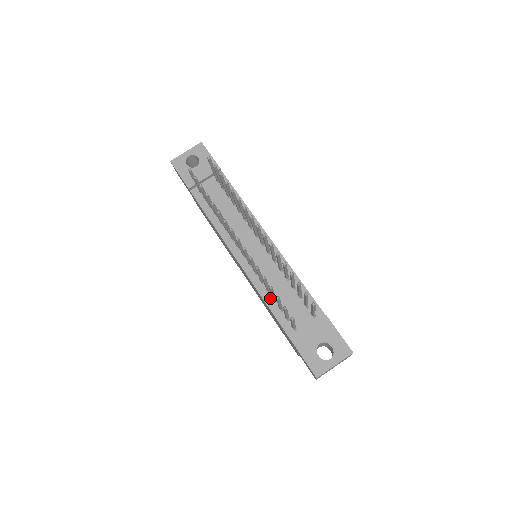
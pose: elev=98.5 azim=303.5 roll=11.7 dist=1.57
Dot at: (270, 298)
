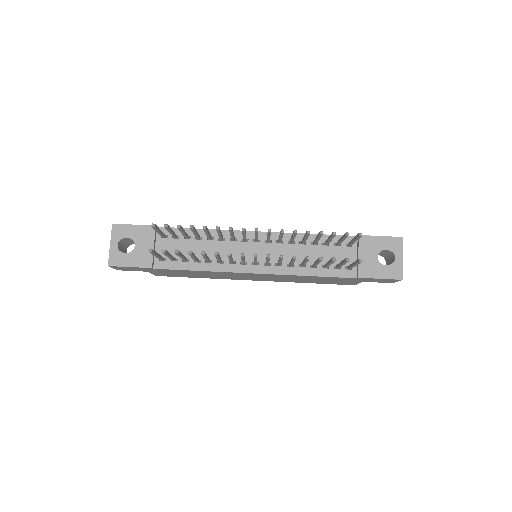
Dot at: (310, 269)
